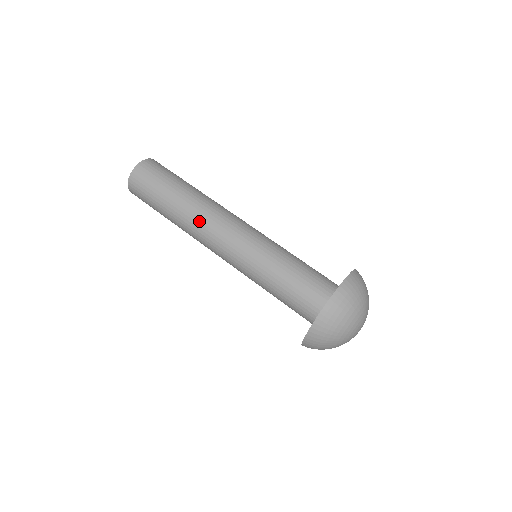
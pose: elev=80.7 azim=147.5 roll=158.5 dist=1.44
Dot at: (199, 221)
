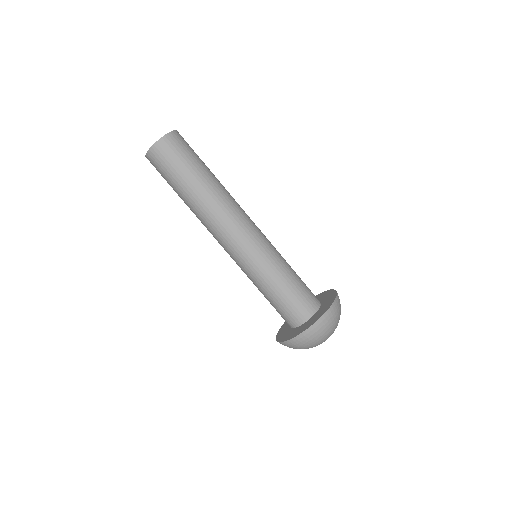
Dot at: (213, 217)
